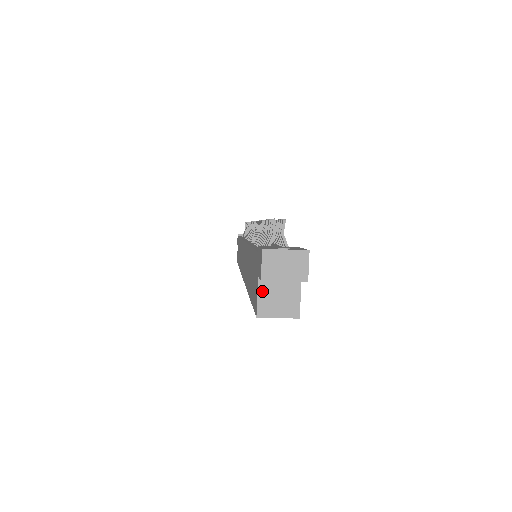
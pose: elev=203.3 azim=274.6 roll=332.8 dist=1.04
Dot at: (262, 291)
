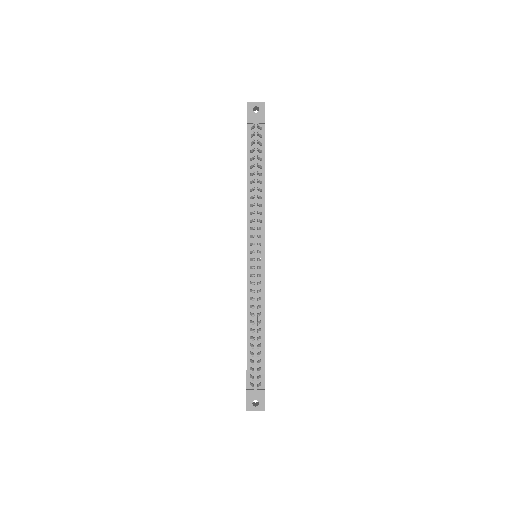
Dot at: occluded
